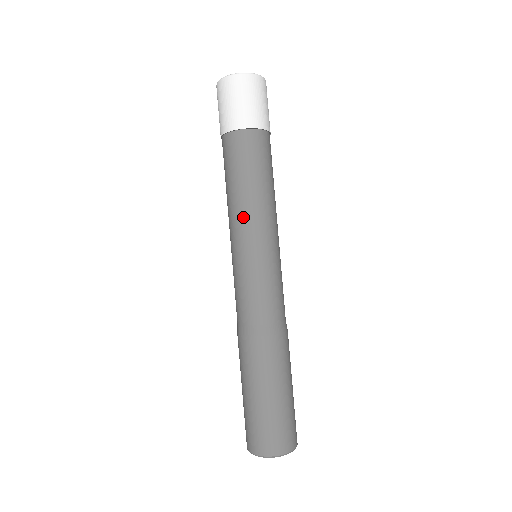
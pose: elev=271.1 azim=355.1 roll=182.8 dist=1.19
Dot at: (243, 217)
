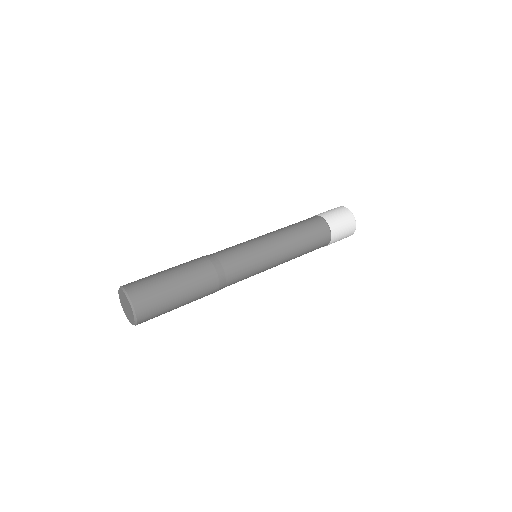
Dot at: (270, 232)
